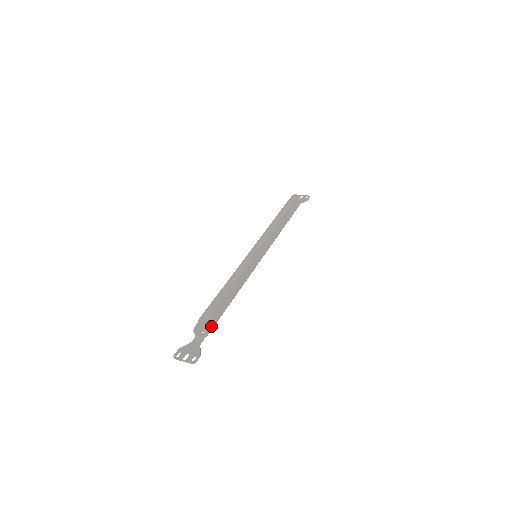
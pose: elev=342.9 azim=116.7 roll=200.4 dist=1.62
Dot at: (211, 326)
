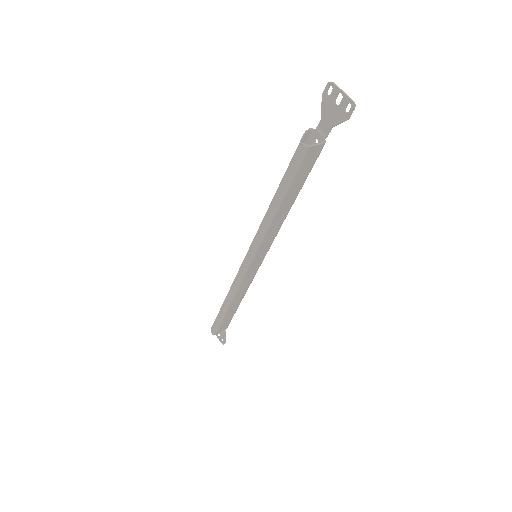
Dot at: (226, 326)
